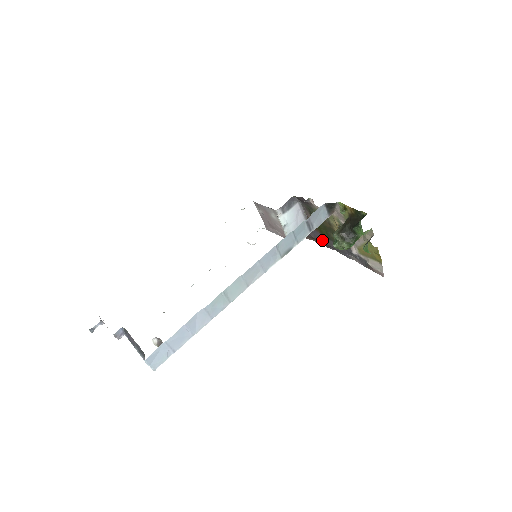
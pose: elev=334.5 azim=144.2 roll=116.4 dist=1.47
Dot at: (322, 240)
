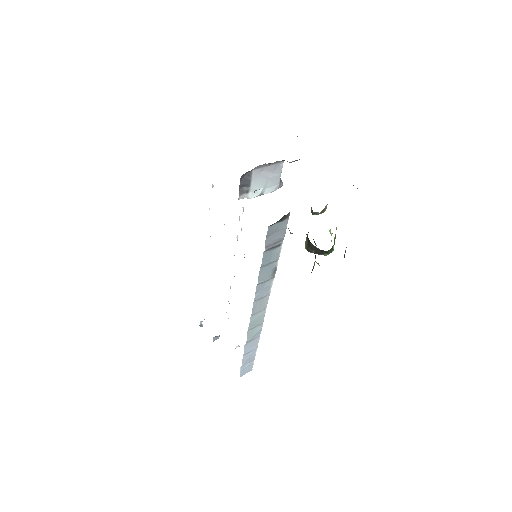
Dot at: occluded
